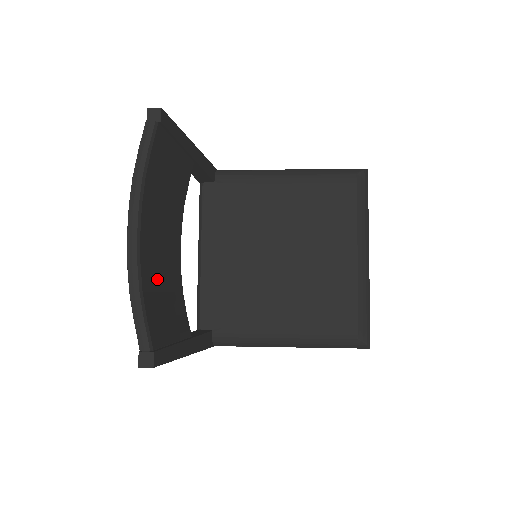
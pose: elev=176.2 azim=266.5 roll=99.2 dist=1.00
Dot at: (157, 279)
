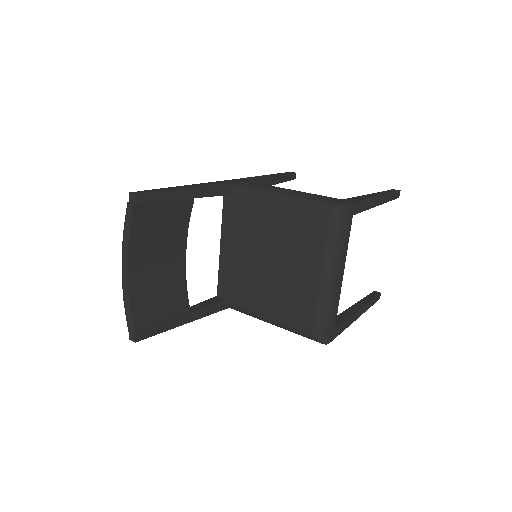
Dot at: (150, 288)
